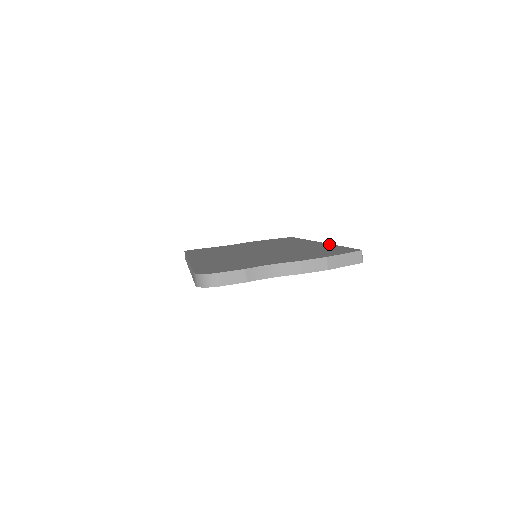
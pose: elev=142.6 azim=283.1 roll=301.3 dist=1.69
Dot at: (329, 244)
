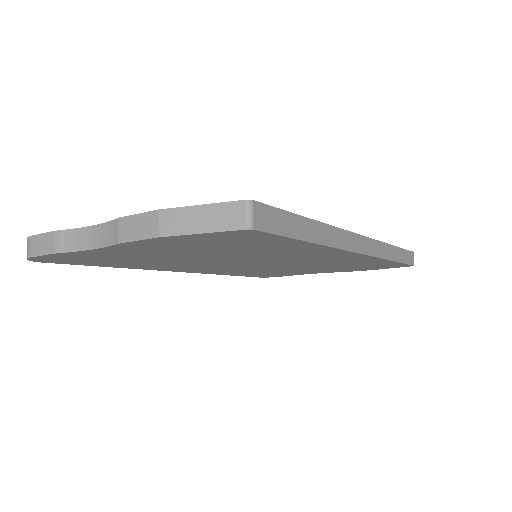
Dot at: occluded
